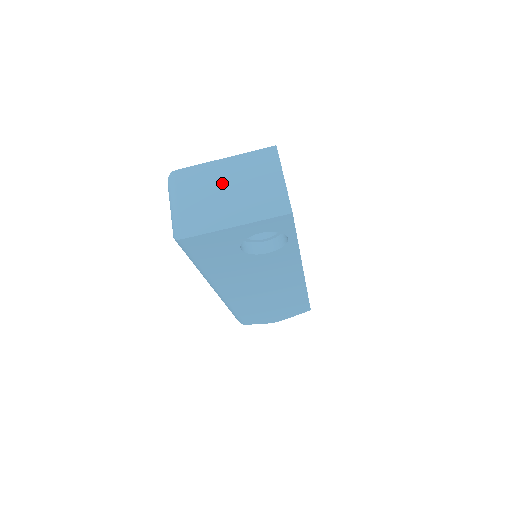
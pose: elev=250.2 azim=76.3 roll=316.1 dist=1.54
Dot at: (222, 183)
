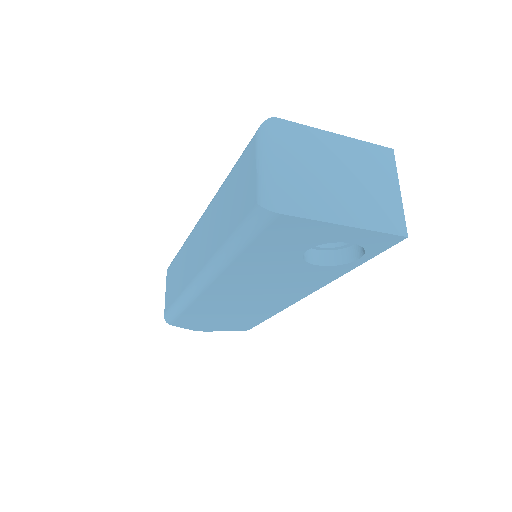
Dot at: (333, 163)
